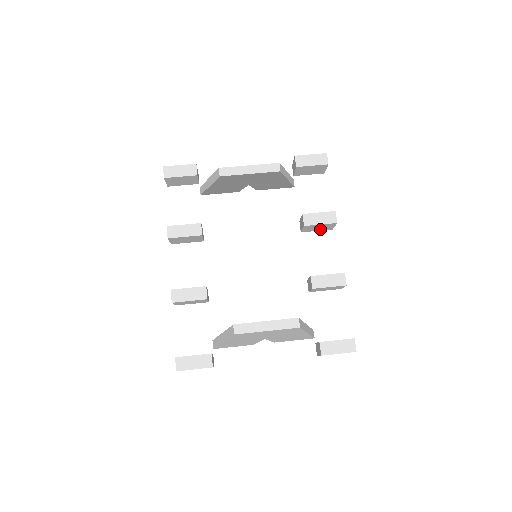
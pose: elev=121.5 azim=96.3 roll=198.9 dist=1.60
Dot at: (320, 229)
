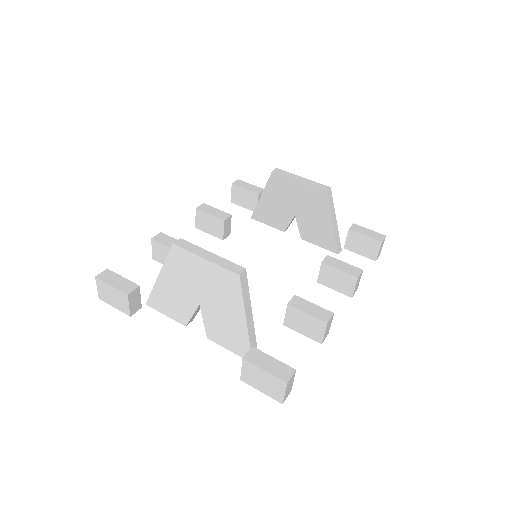
Dot at: (338, 287)
